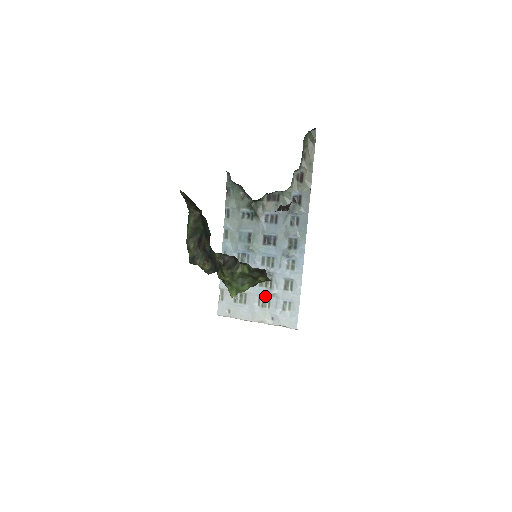
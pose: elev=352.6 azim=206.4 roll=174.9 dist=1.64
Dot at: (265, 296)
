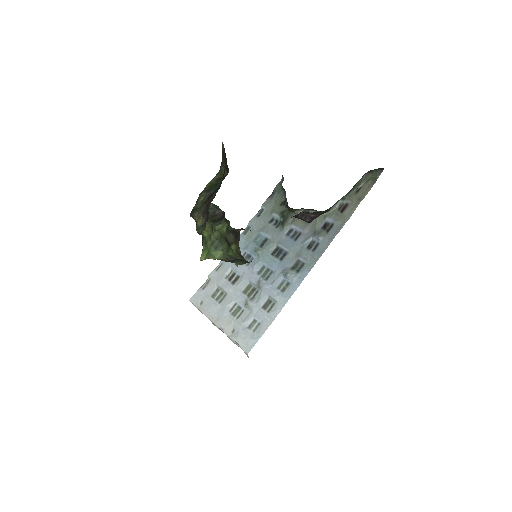
Dot at: (241, 305)
